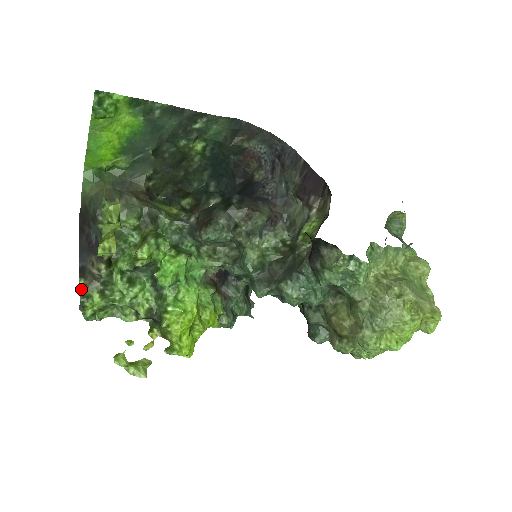
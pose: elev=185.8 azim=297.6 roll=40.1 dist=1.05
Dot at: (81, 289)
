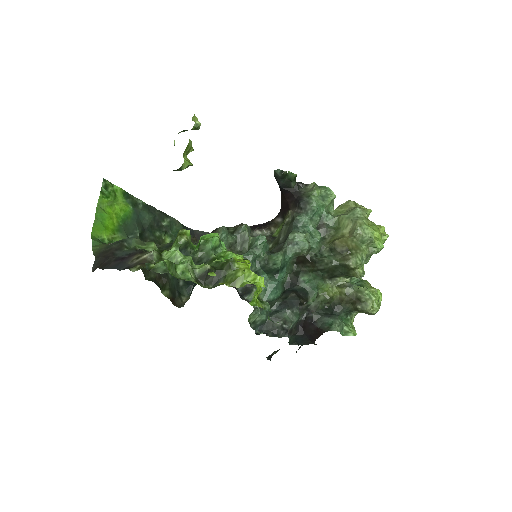
Dot at: (136, 270)
